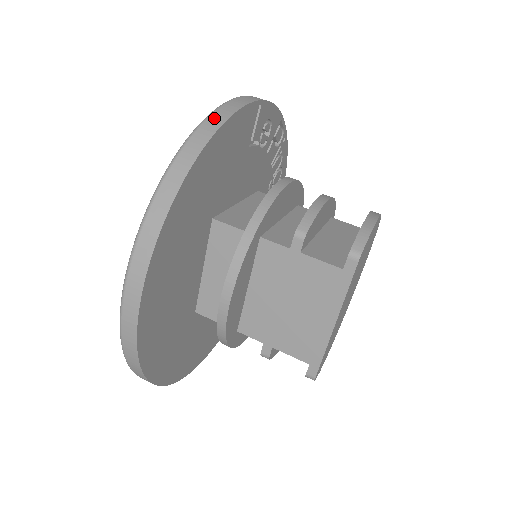
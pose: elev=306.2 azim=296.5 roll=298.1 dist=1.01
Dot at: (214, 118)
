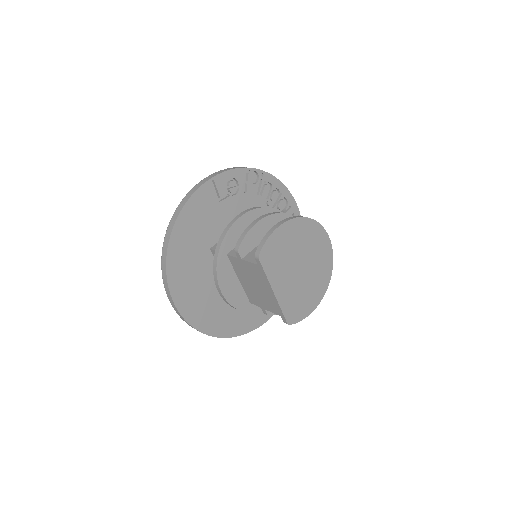
Dot at: (179, 206)
